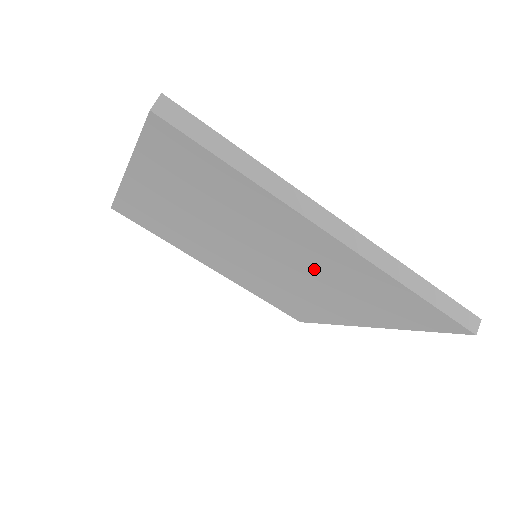
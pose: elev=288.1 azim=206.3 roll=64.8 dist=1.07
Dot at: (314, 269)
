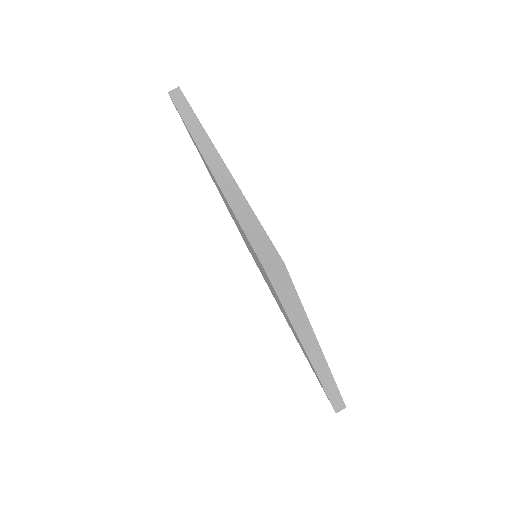
Dot at: occluded
